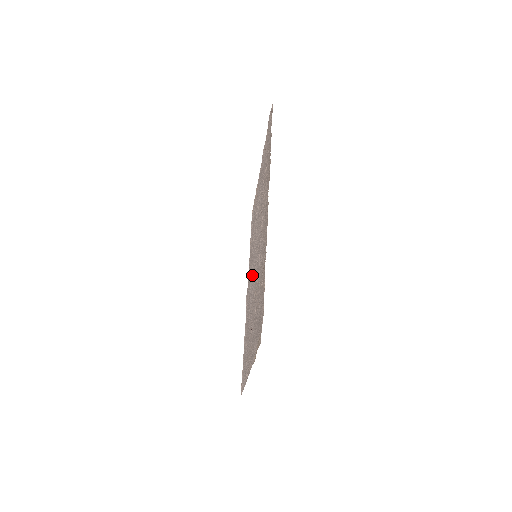
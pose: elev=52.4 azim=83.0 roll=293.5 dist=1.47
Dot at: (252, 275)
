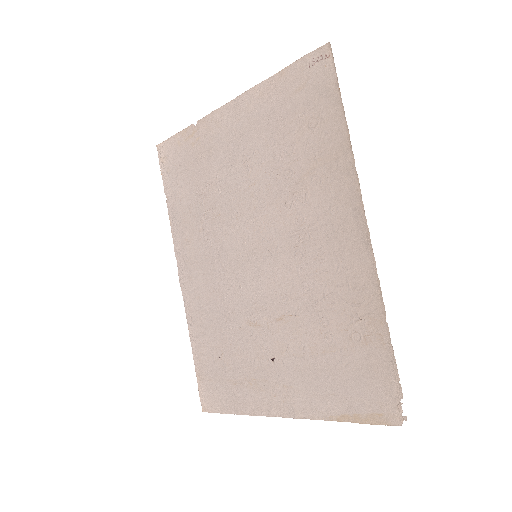
Dot at: (231, 272)
